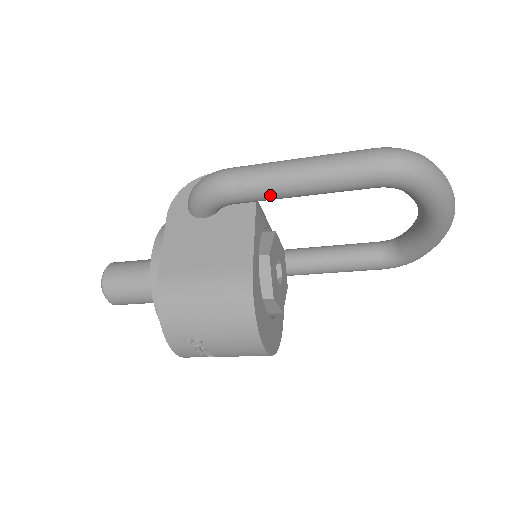
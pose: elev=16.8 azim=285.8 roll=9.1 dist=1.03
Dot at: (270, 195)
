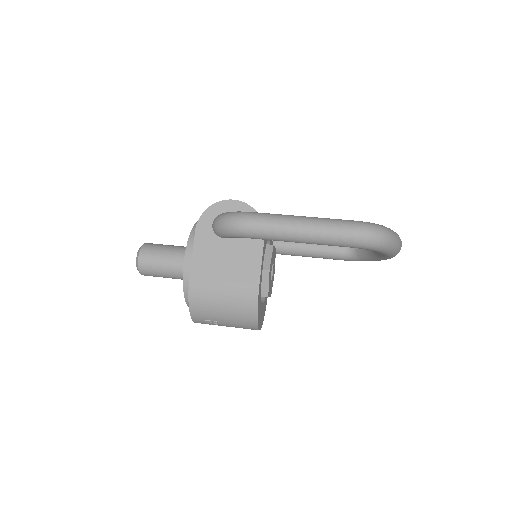
Dot at: (278, 240)
